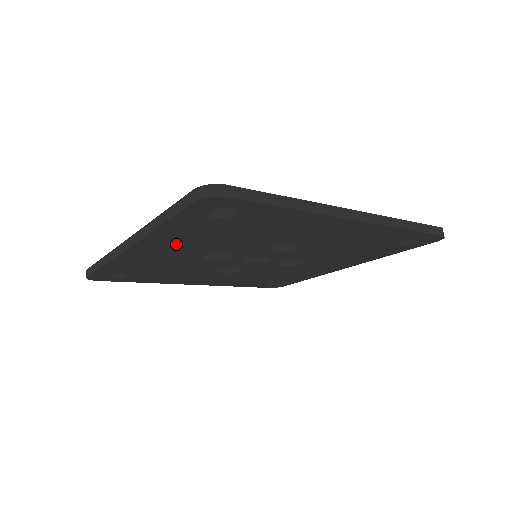
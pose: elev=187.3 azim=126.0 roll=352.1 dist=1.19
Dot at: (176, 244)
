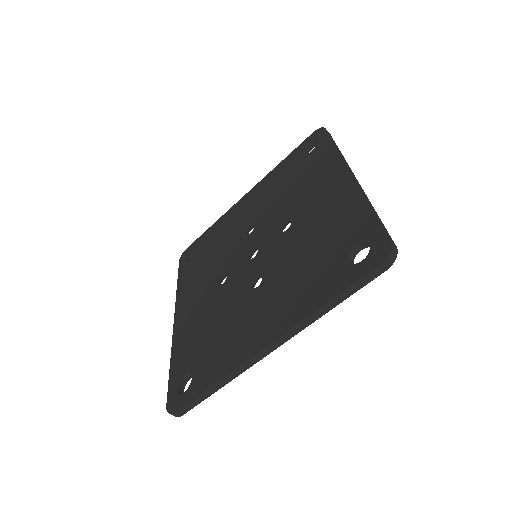
Dot at: occluded
